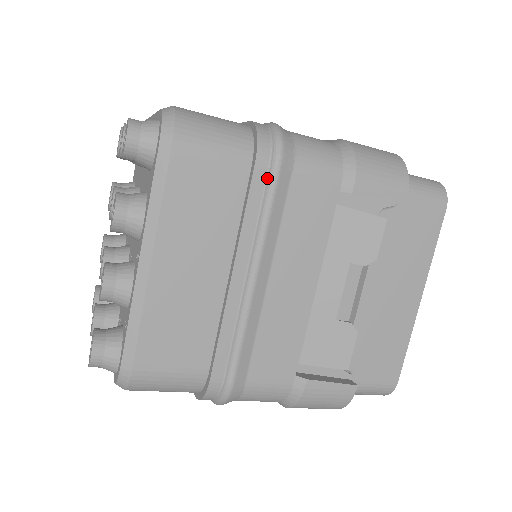
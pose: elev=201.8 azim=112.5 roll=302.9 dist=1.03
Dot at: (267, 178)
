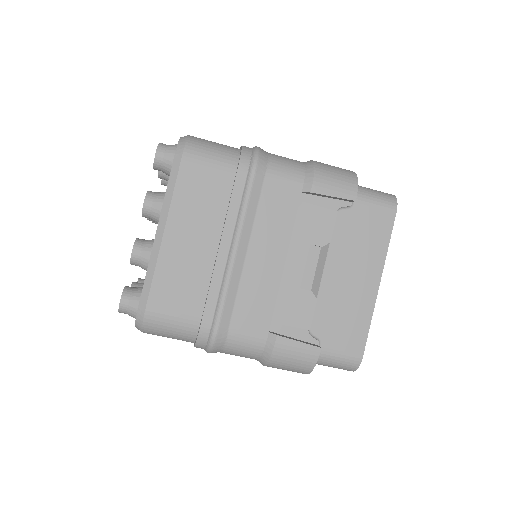
Dot at: (246, 179)
